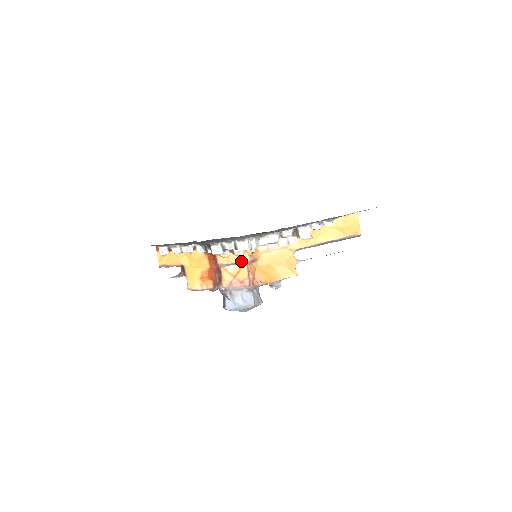
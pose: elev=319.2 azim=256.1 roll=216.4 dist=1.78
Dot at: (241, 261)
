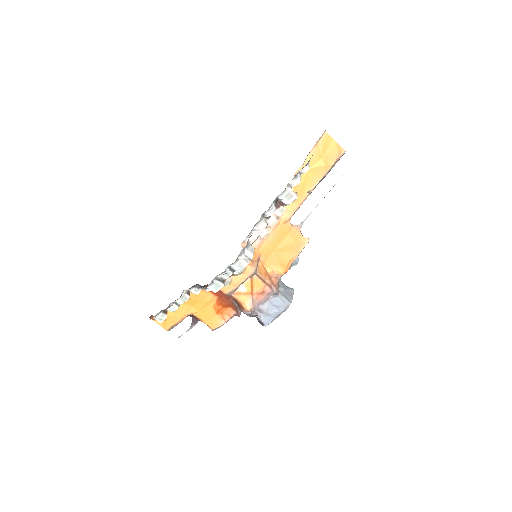
Dot at: (247, 276)
